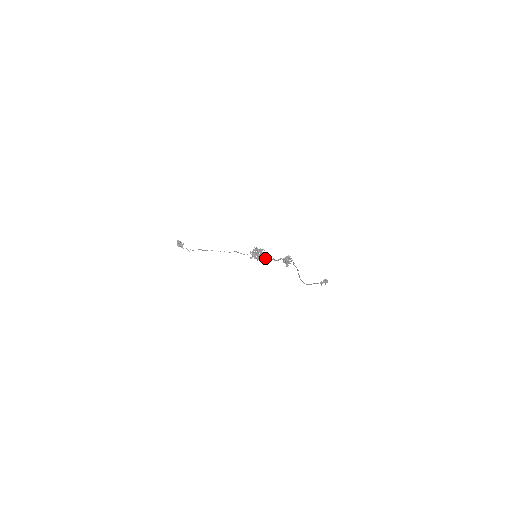
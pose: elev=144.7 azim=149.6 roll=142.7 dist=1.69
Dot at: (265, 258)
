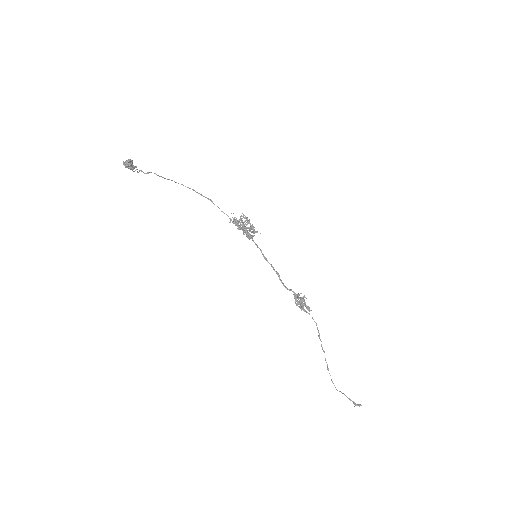
Dot at: occluded
